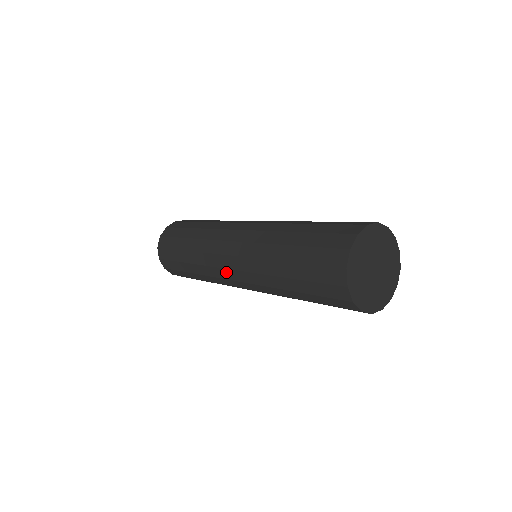
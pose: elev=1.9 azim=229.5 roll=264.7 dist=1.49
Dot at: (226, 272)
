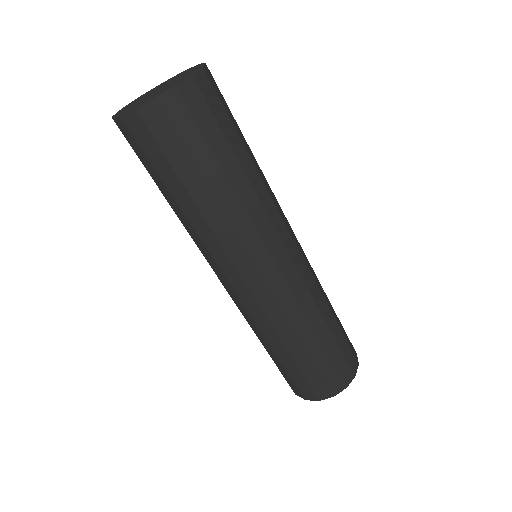
Dot at: (223, 278)
